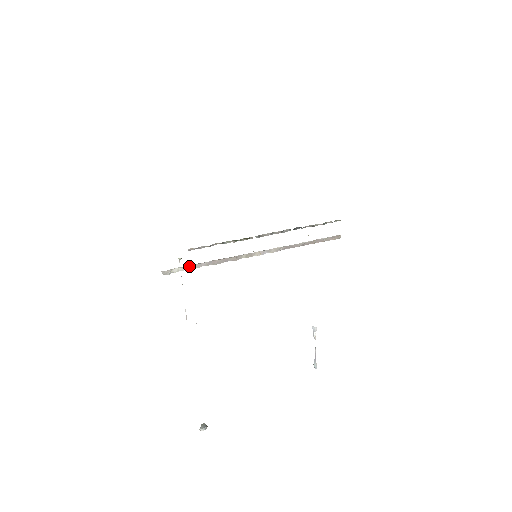
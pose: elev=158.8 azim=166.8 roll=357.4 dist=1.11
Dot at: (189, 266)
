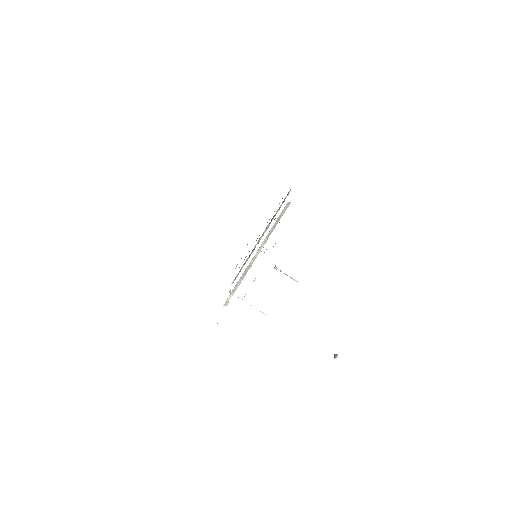
Dot at: (232, 291)
